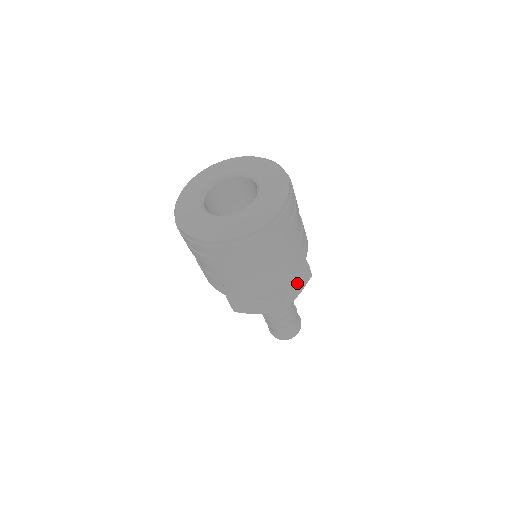
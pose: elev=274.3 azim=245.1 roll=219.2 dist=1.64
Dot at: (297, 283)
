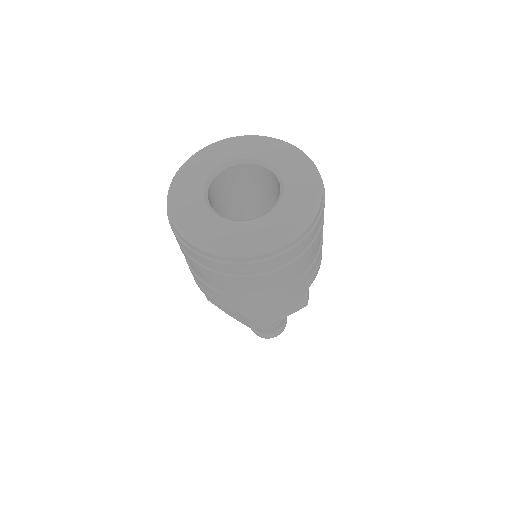
Dot at: occluded
